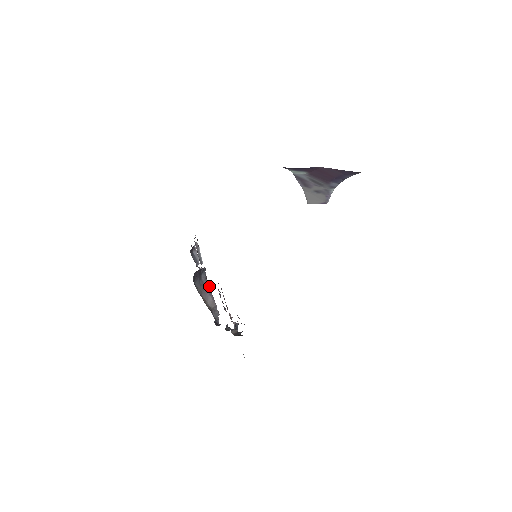
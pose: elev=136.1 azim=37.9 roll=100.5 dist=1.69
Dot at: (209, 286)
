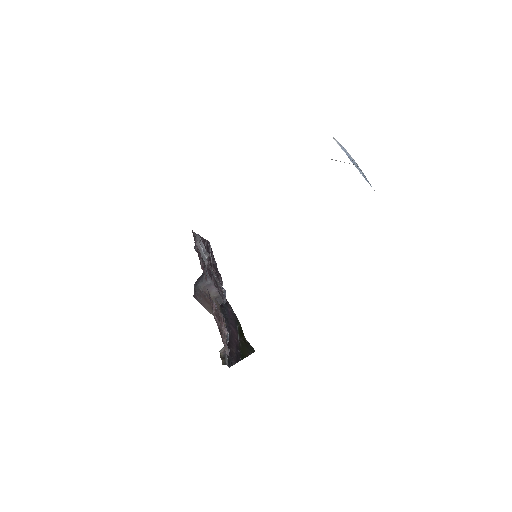
Dot at: (212, 282)
